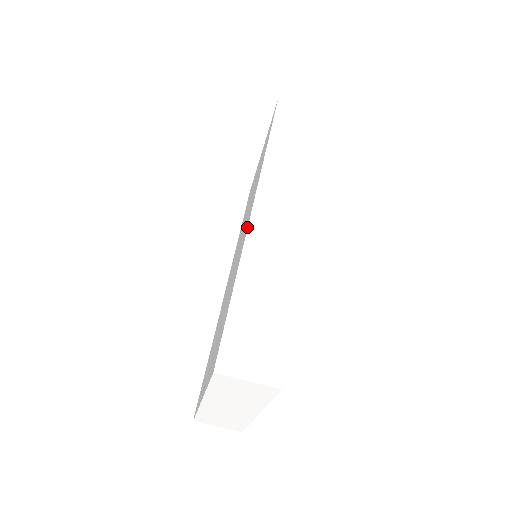
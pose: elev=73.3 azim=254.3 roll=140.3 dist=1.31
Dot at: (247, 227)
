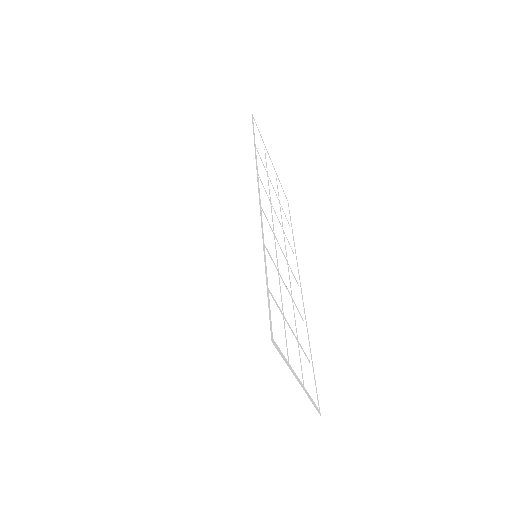
Dot at: (211, 232)
